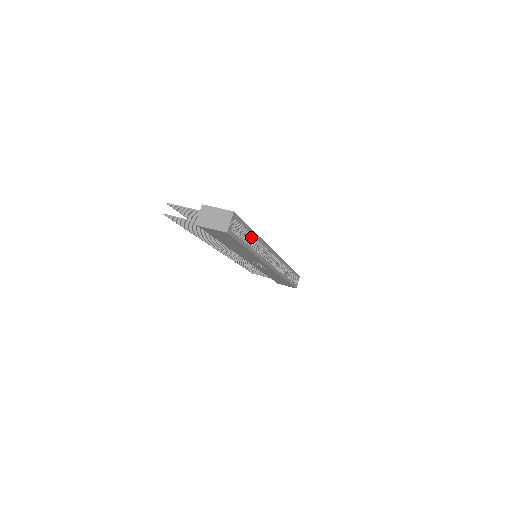
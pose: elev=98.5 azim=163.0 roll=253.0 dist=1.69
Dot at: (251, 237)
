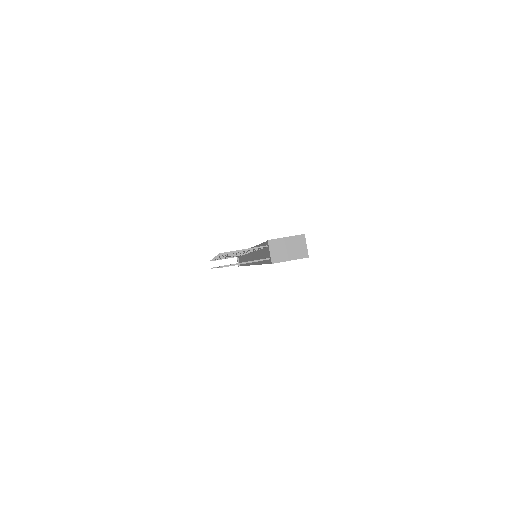
Dot at: occluded
